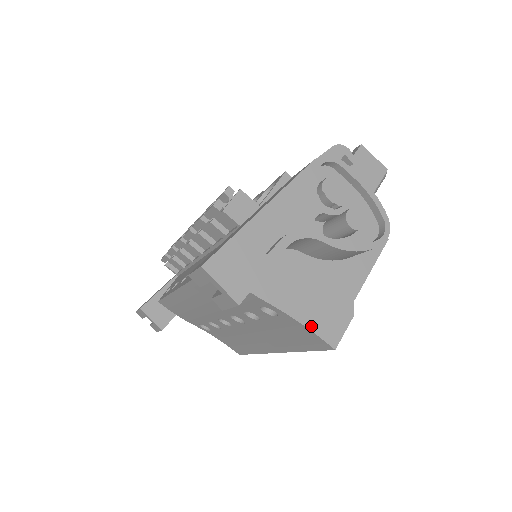
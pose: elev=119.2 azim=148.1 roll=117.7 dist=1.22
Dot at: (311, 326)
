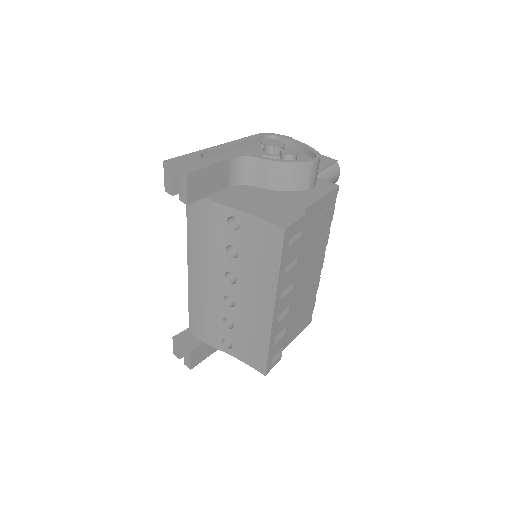
Dot at: (263, 217)
